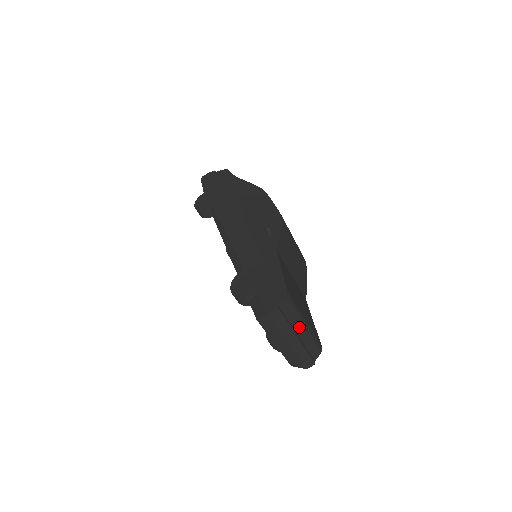
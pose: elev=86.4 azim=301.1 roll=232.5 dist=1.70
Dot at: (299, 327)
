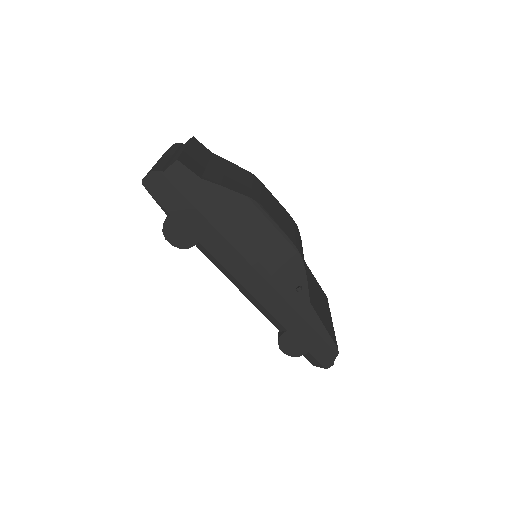
Dot at: occluded
